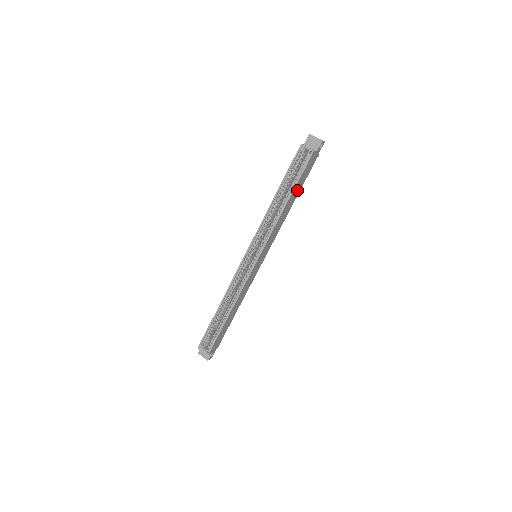
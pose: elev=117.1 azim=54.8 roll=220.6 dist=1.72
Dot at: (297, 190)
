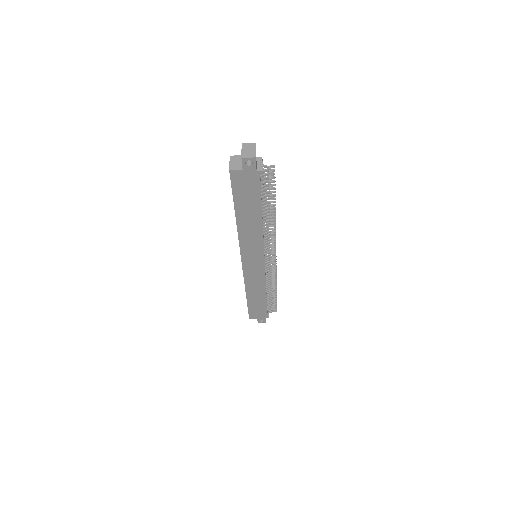
Dot at: (250, 206)
